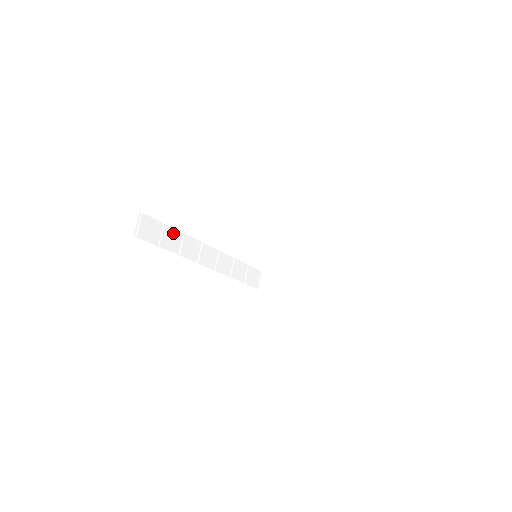
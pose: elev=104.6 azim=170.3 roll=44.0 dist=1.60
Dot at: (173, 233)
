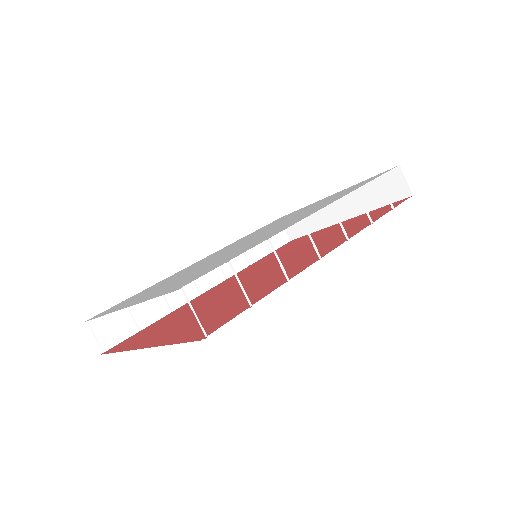
Dot at: occluded
